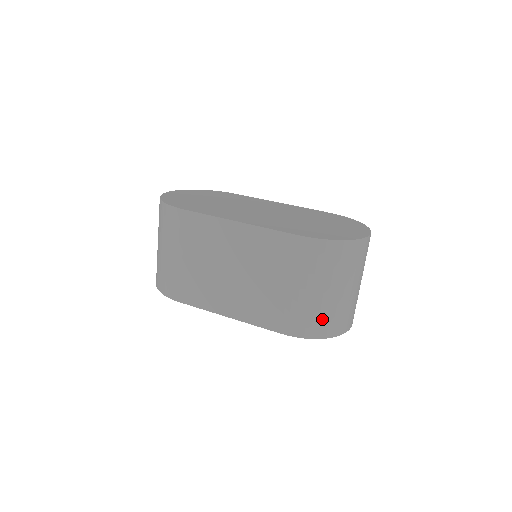
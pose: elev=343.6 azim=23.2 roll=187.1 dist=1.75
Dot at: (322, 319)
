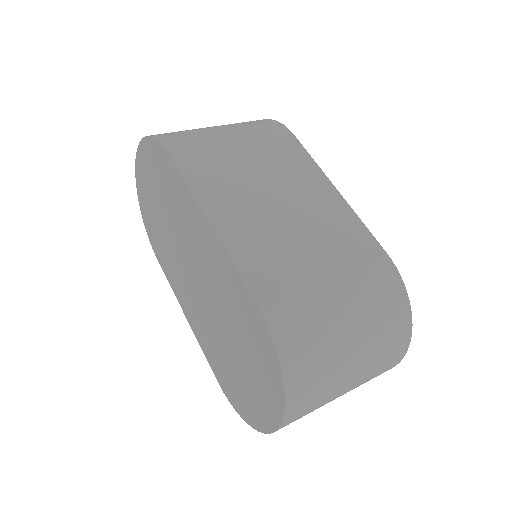
Dot at: (312, 350)
